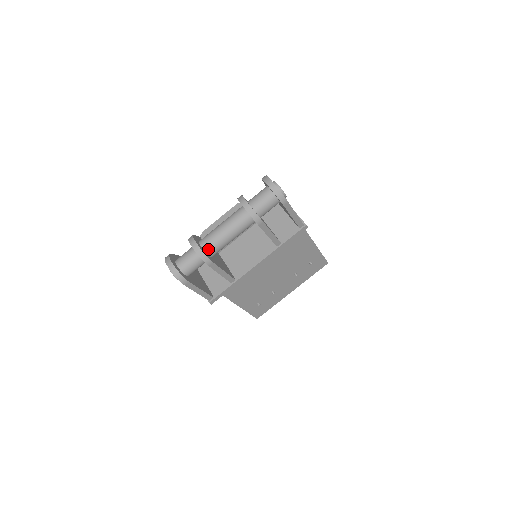
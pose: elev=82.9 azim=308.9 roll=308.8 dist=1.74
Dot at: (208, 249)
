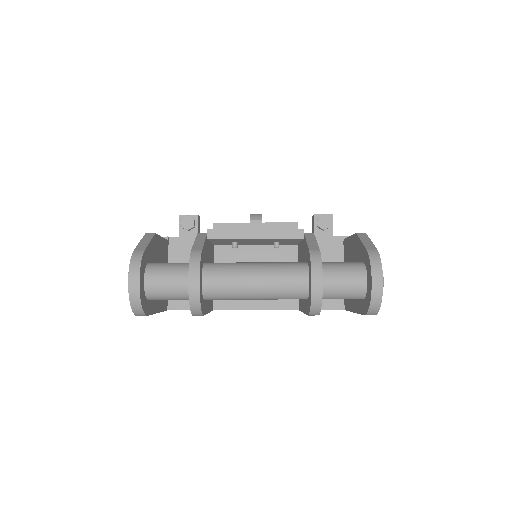
Dot at: (210, 294)
